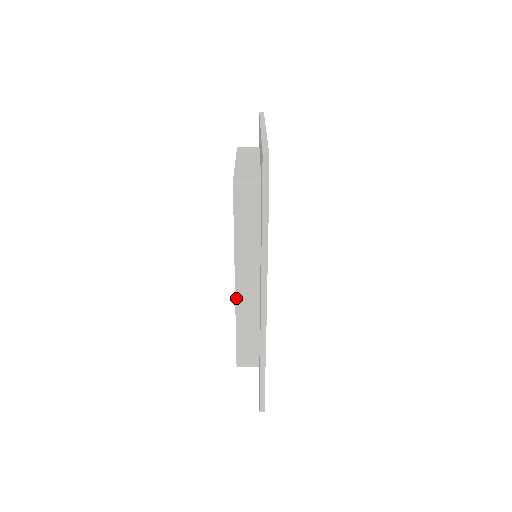
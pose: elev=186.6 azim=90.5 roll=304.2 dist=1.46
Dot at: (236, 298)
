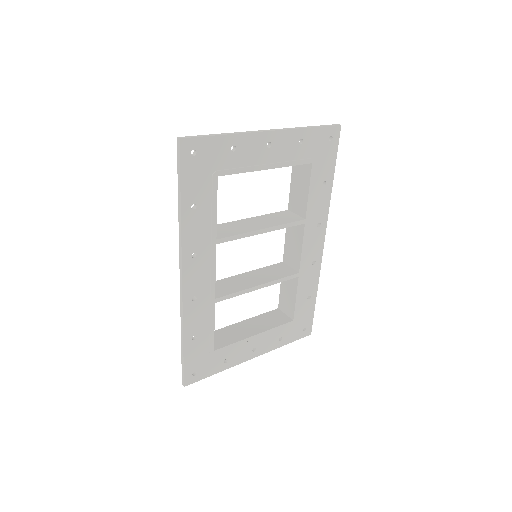
Dot at: occluded
